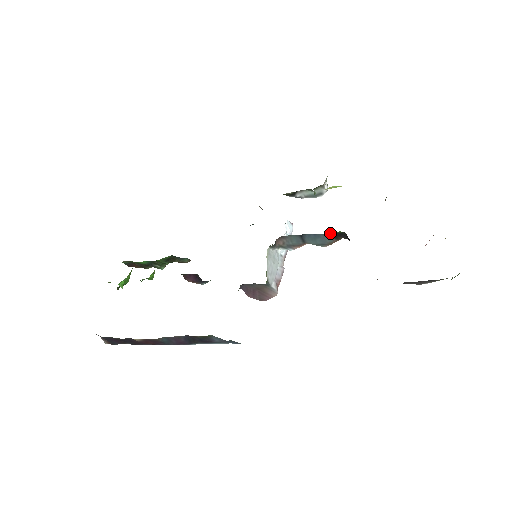
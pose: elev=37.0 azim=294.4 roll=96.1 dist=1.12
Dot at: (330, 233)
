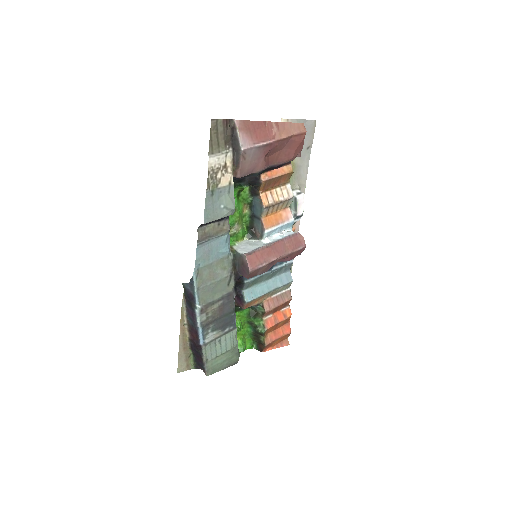
Dot at: (252, 196)
